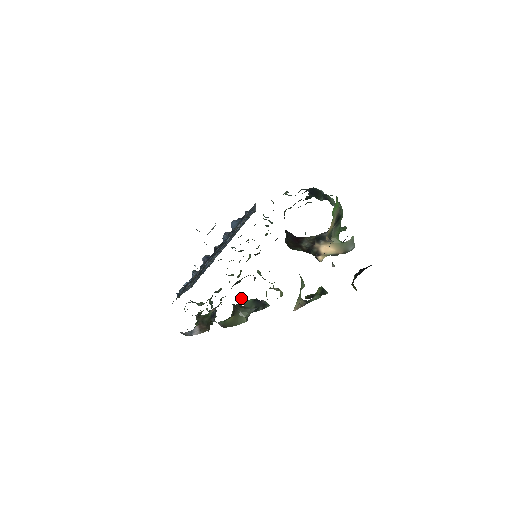
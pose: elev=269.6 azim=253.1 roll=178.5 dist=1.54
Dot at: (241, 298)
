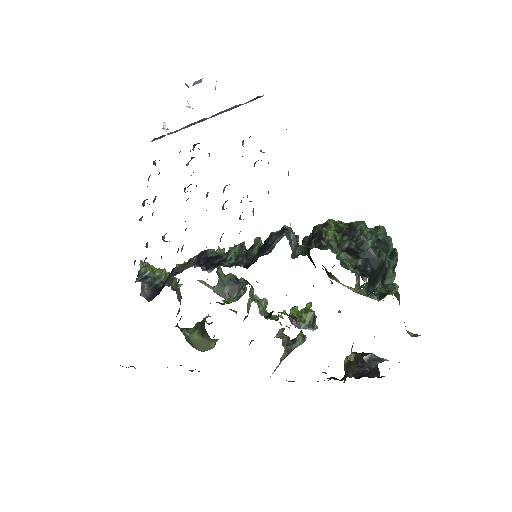
Dot at: (216, 267)
